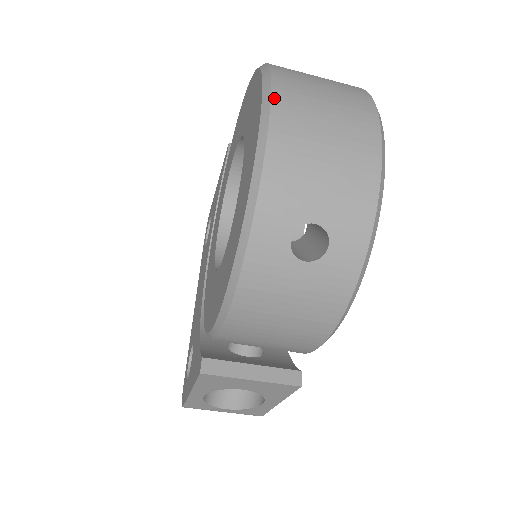
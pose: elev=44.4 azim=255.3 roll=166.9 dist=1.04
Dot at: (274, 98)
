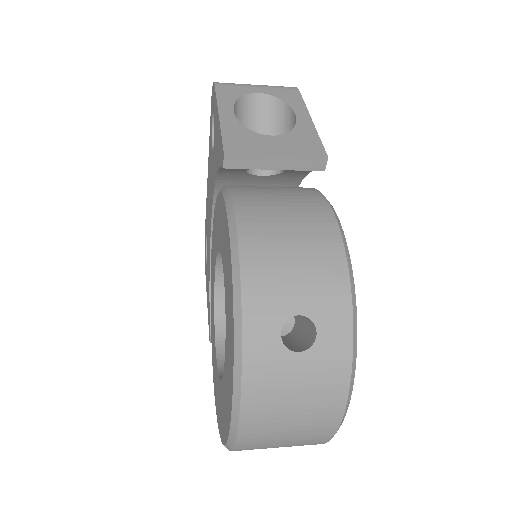
Dot at: (239, 438)
